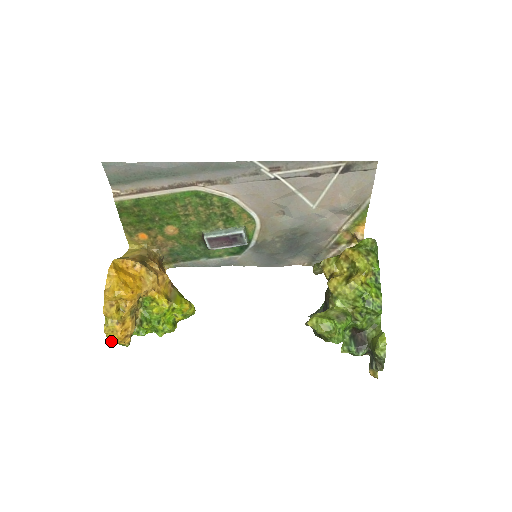
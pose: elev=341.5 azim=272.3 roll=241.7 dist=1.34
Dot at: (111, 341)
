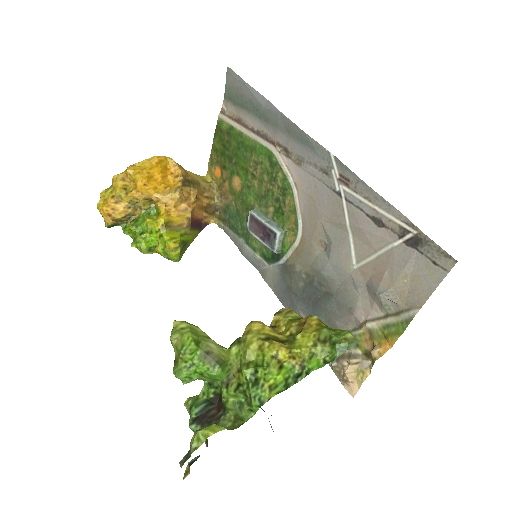
Dot at: occluded
